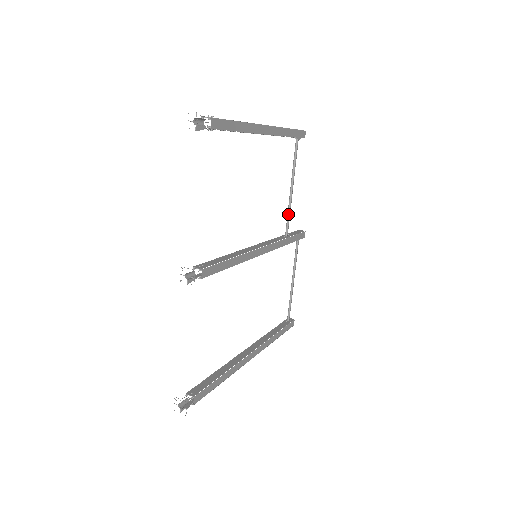
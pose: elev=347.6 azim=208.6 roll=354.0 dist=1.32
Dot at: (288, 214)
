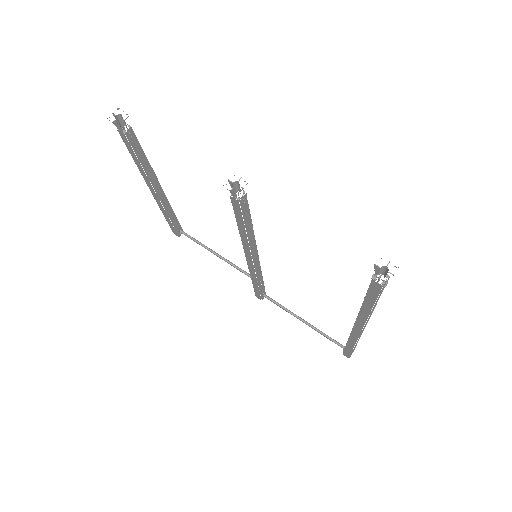
Dot at: occluded
